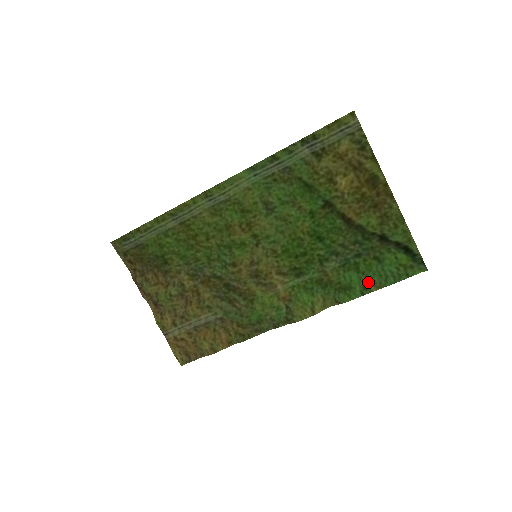
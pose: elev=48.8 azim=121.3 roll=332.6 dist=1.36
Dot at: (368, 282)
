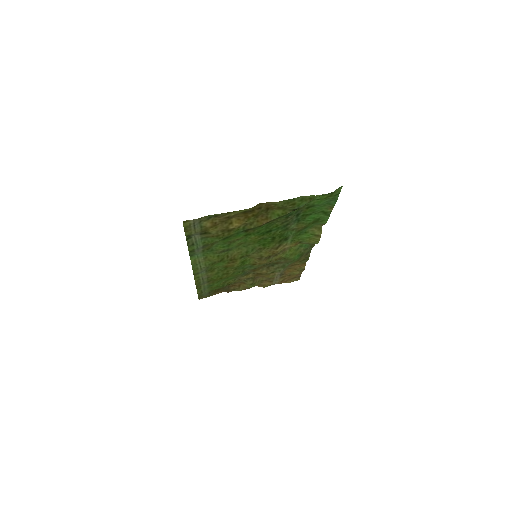
Dot at: (322, 211)
